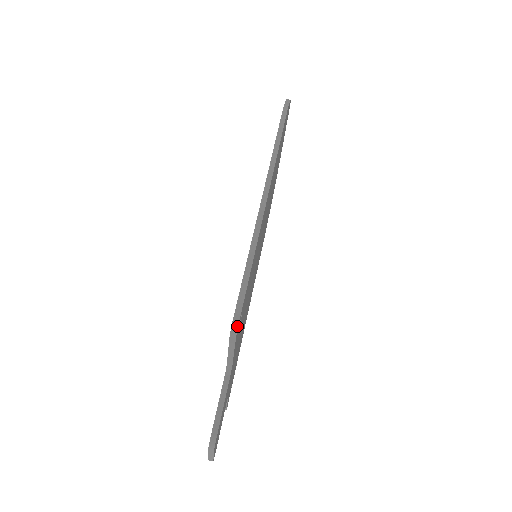
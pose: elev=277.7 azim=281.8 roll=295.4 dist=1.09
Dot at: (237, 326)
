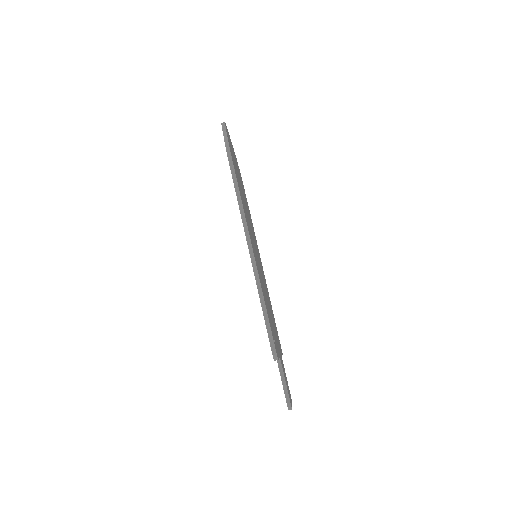
Dot at: (276, 355)
